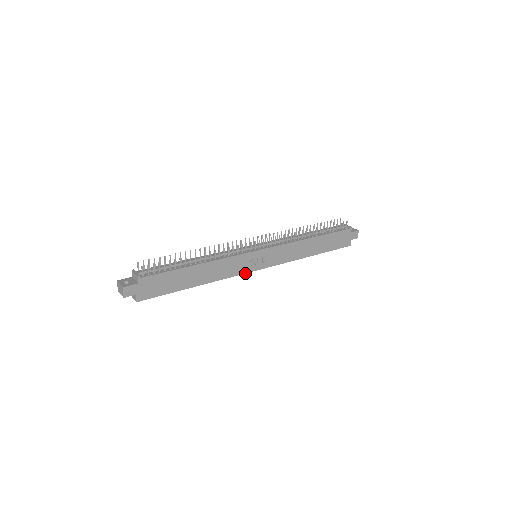
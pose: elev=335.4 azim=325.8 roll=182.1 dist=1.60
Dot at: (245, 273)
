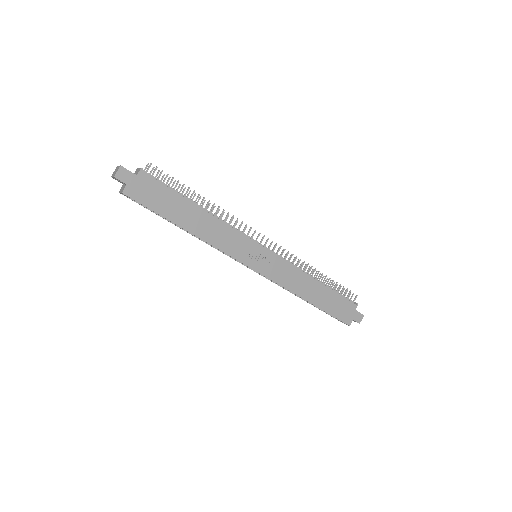
Dot at: (238, 260)
